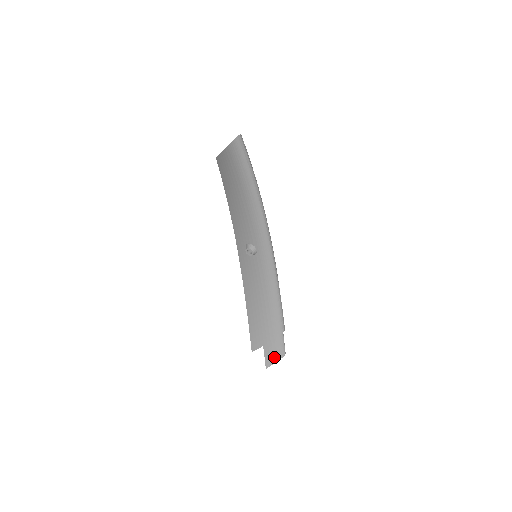
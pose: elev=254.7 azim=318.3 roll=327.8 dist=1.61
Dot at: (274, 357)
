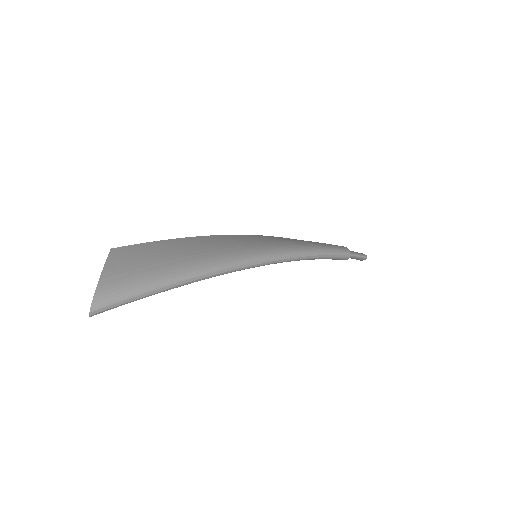
Dot at: occluded
